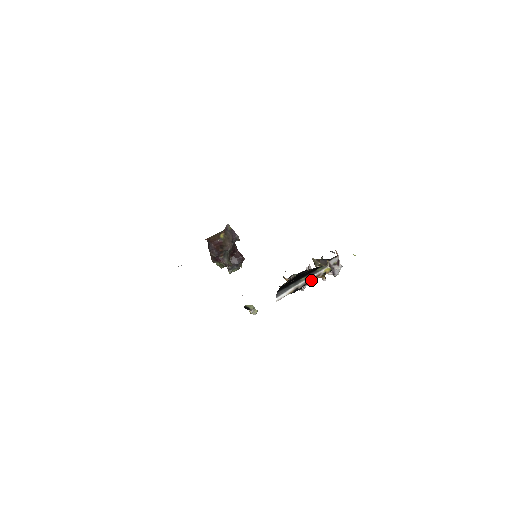
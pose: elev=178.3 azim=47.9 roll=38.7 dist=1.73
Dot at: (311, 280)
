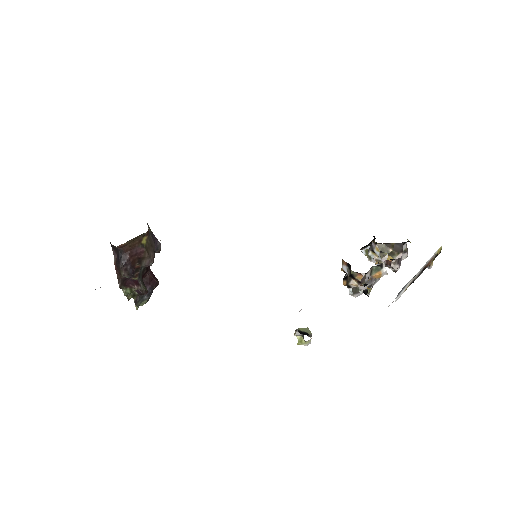
Dot at: (425, 266)
